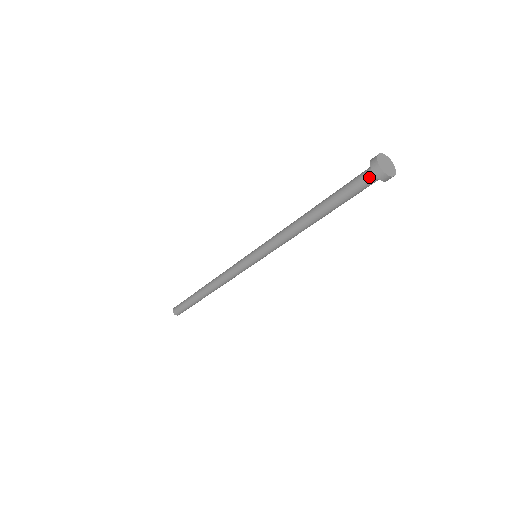
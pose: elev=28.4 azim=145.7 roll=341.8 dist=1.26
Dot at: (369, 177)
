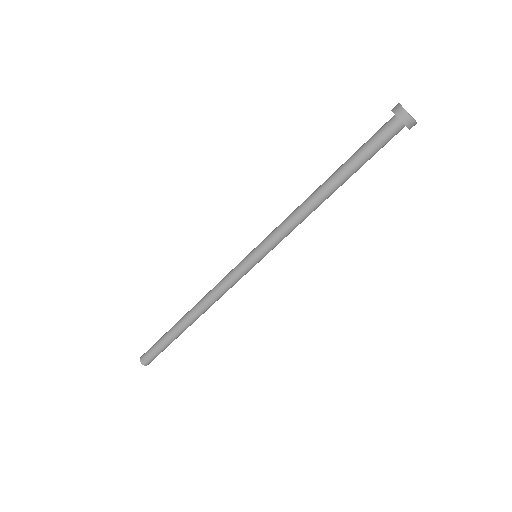
Dot at: (391, 125)
